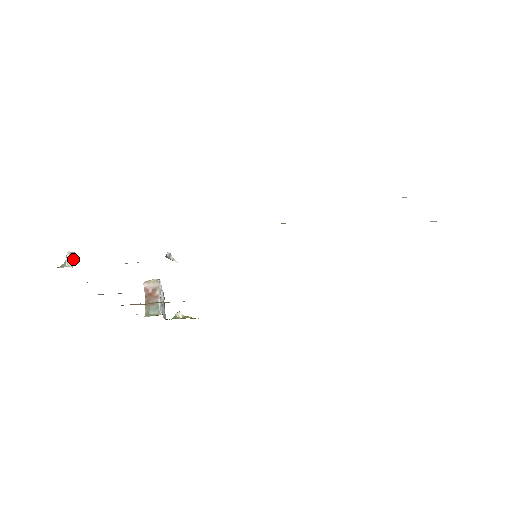
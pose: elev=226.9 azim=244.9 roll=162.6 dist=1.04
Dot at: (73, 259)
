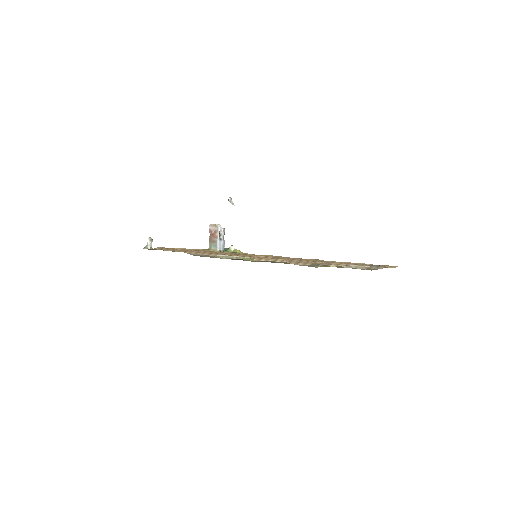
Dot at: (151, 243)
